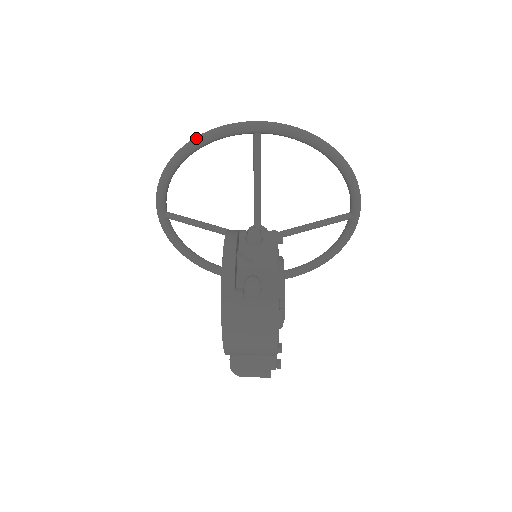
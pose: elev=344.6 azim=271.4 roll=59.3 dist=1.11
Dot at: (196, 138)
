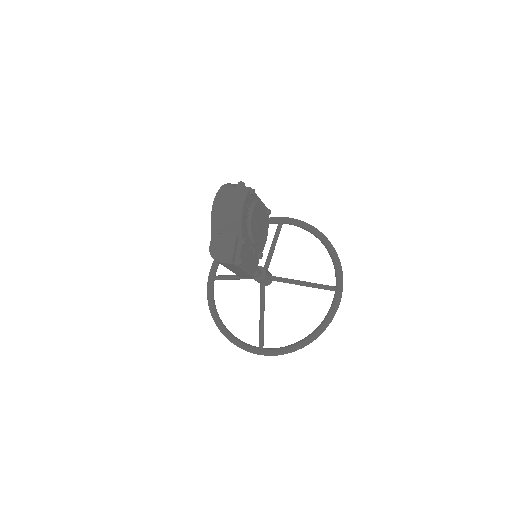
Dot at: occluded
